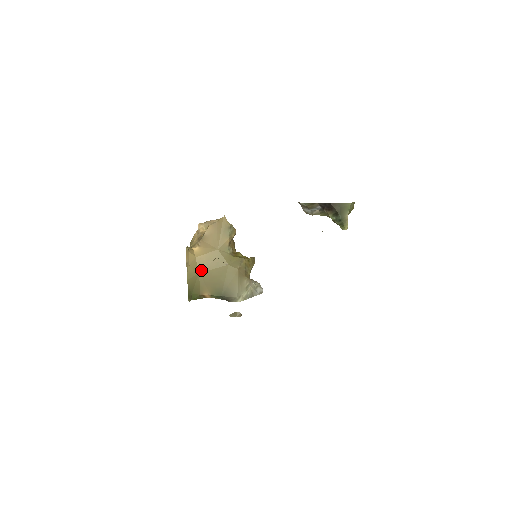
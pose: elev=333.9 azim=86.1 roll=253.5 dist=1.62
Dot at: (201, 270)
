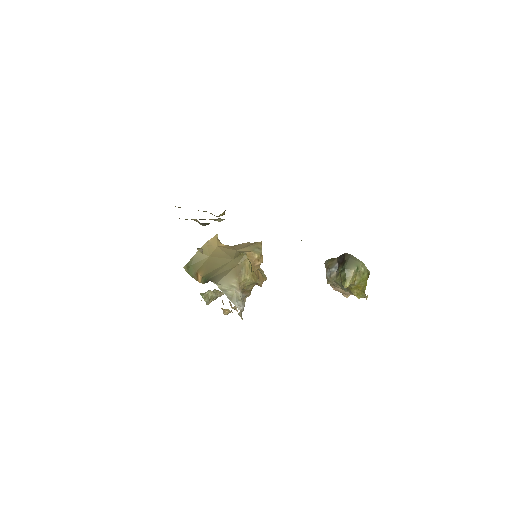
Dot at: (213, 255)
